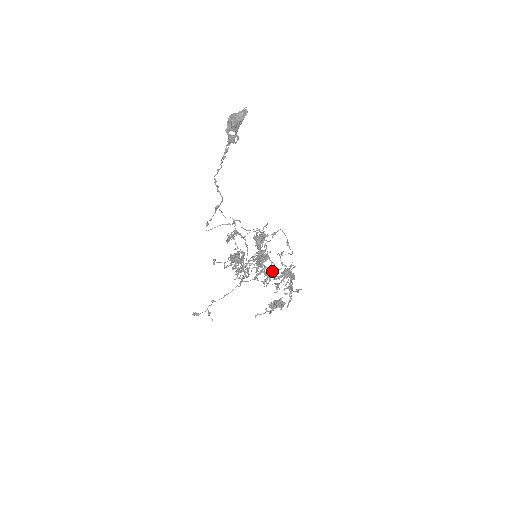
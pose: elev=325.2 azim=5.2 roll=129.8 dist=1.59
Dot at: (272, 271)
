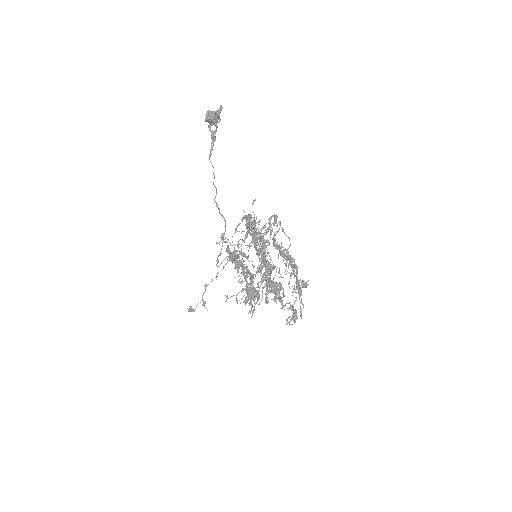
Dot at: occluded
